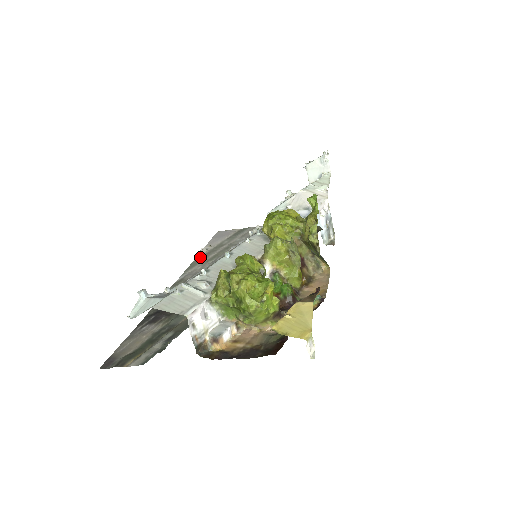
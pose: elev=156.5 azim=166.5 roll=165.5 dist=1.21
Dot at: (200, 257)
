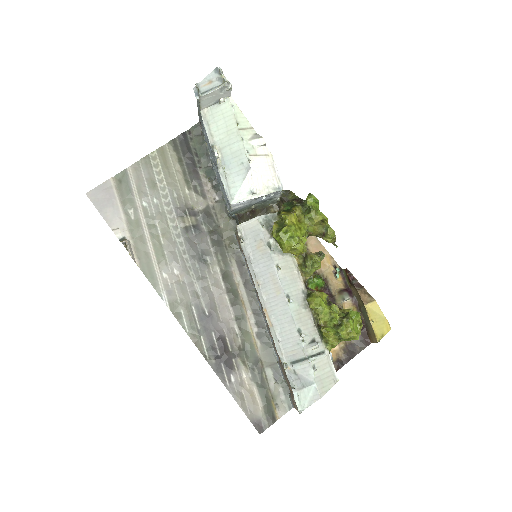
Dot at: (138, 257)
